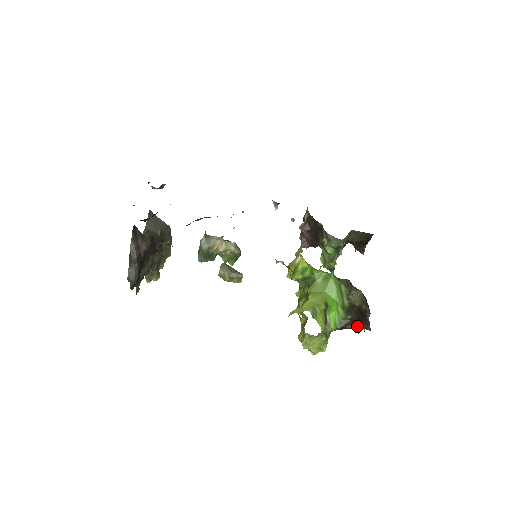
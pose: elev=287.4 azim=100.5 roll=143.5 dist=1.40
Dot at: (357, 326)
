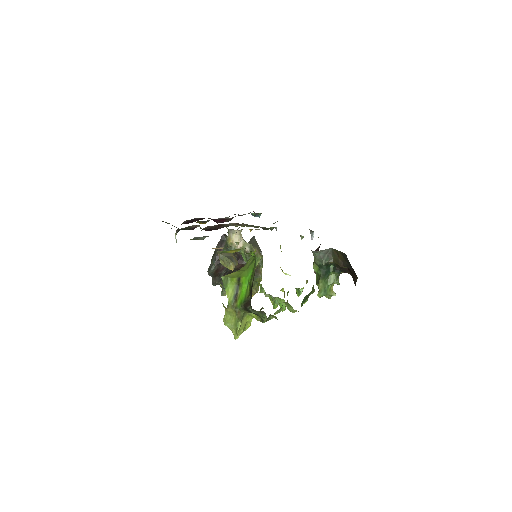
Dot at: (251, 306)
